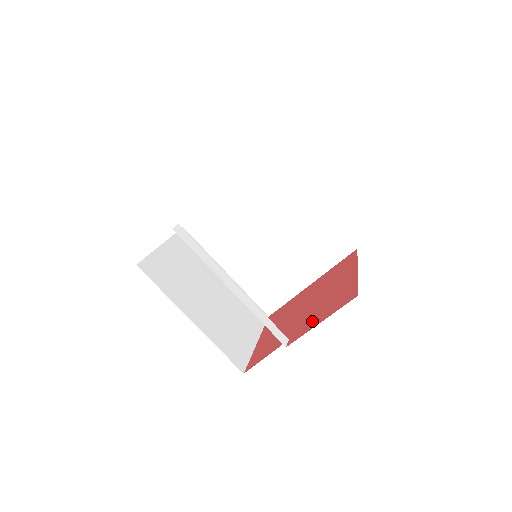
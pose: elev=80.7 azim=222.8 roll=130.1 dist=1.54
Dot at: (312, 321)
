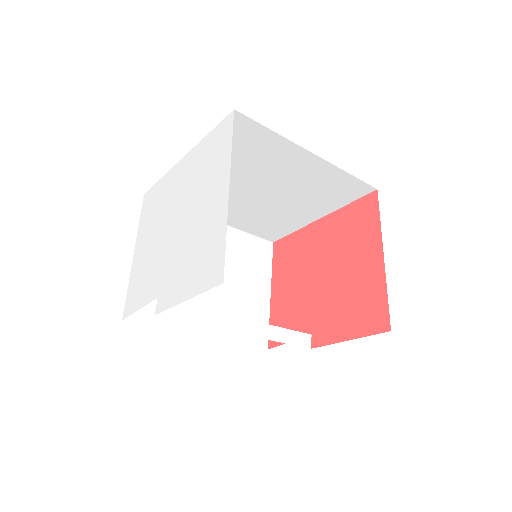
Dot at: (336, 325)
